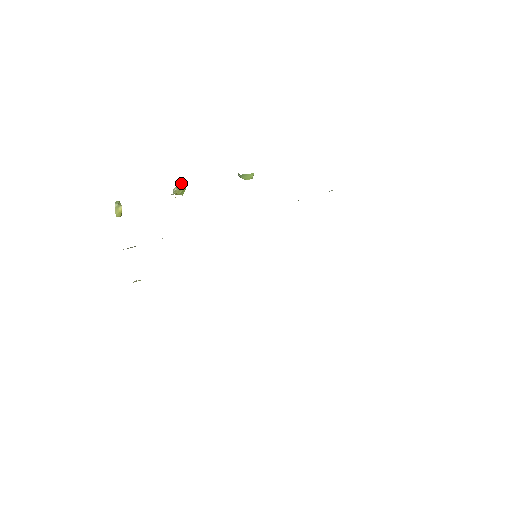
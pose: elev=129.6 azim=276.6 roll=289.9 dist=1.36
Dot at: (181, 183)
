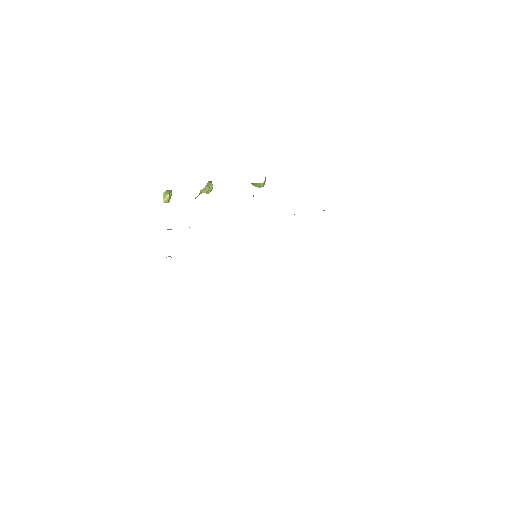
Dot at: (209, 183)
